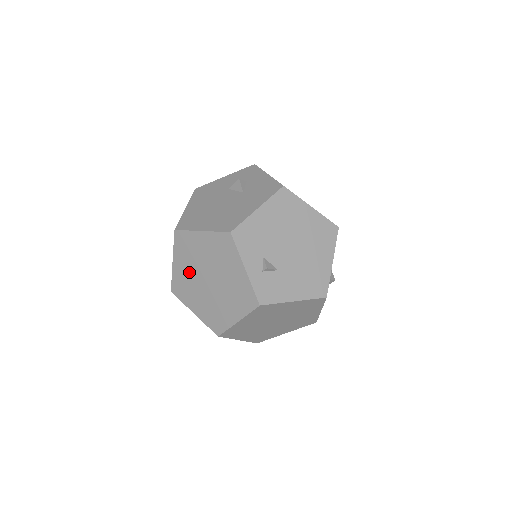
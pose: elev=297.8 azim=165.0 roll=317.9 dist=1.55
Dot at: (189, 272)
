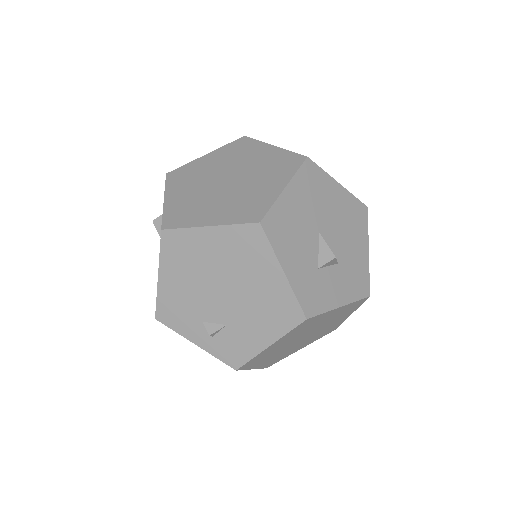
Dot at: occluded
